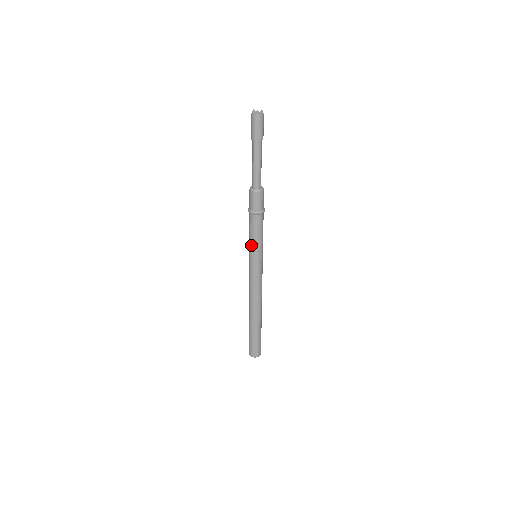
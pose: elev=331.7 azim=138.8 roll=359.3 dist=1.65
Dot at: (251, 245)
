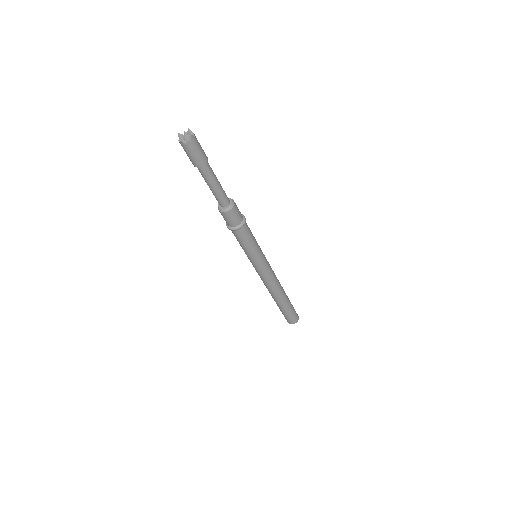
Dot at: (247, 253)
